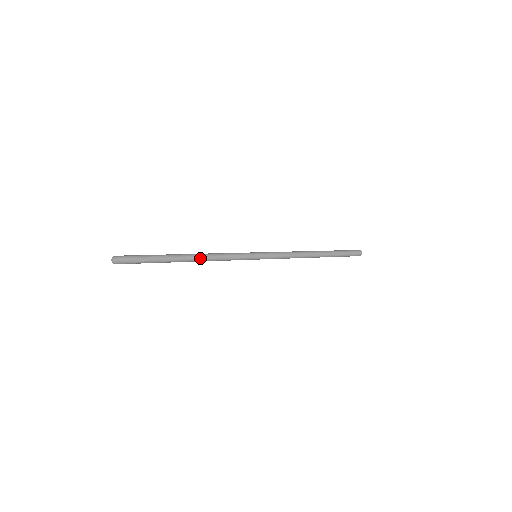
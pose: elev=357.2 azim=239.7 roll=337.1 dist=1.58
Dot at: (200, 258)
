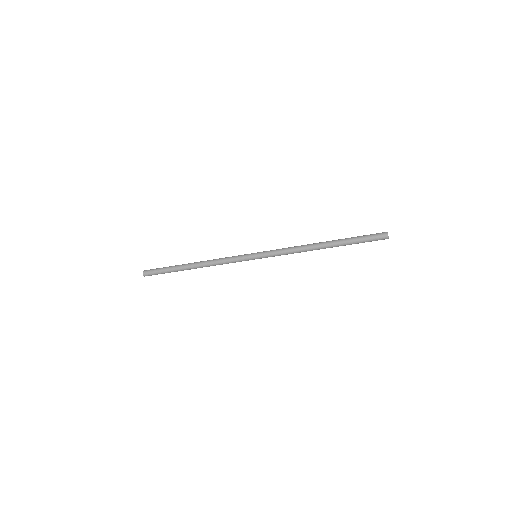
Dot at: (203, 266)
